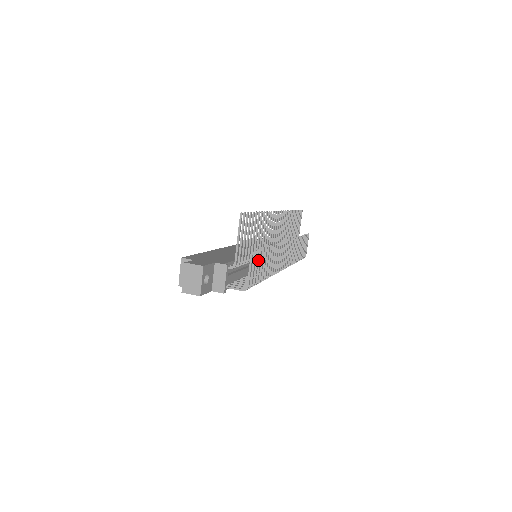
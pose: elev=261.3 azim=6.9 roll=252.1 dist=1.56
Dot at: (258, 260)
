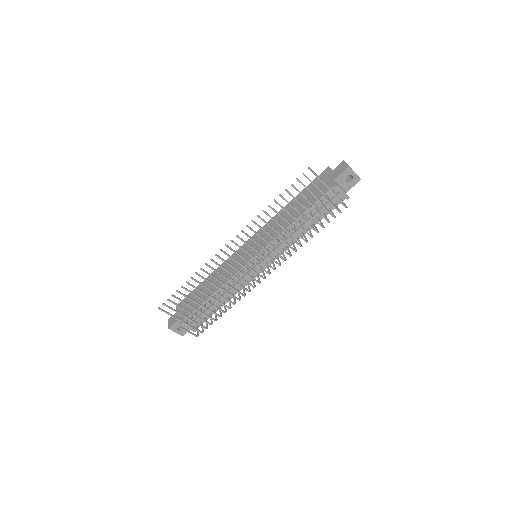
Dot at: occluded
